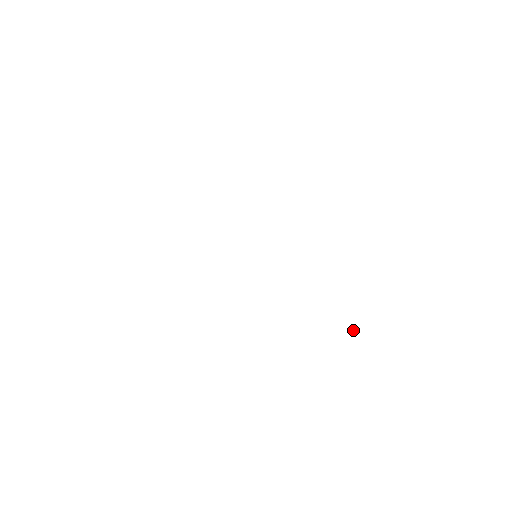
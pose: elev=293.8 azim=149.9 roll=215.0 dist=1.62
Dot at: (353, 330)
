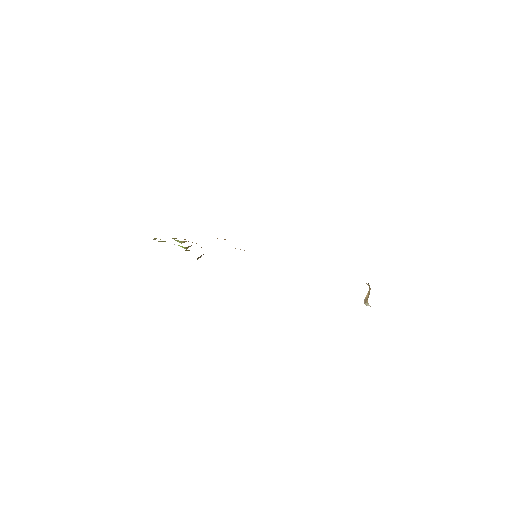
Dot at: occluded
